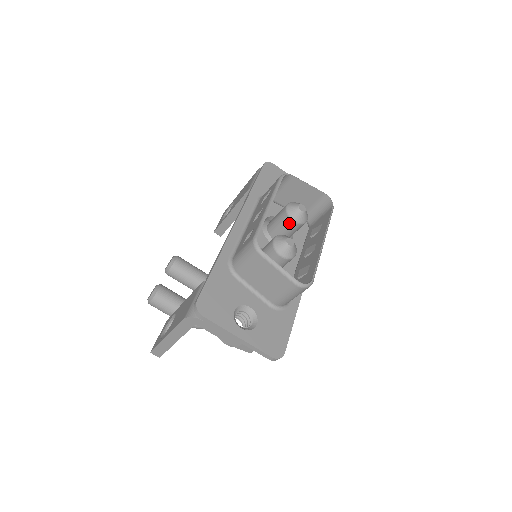
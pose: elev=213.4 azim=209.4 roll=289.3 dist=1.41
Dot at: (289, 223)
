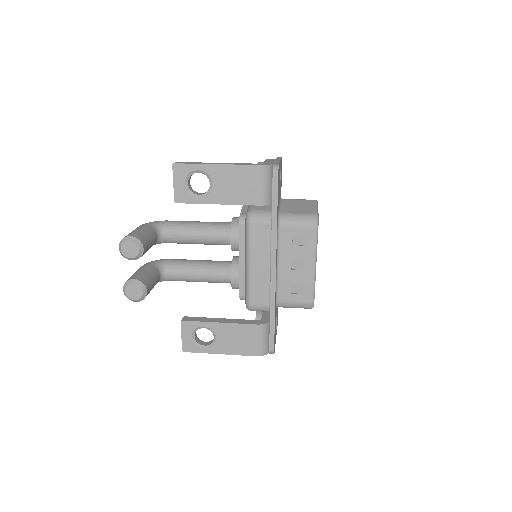
Dot at: occluded
